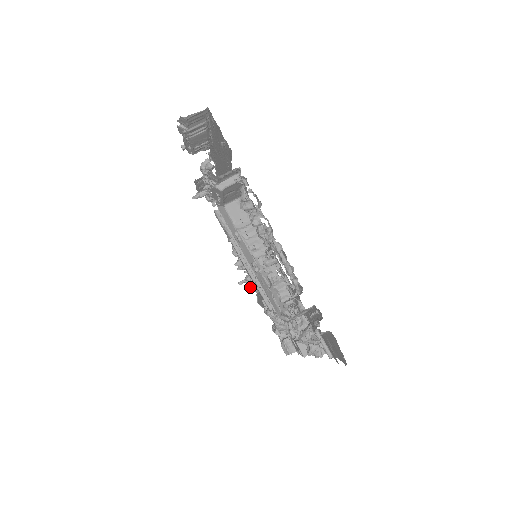
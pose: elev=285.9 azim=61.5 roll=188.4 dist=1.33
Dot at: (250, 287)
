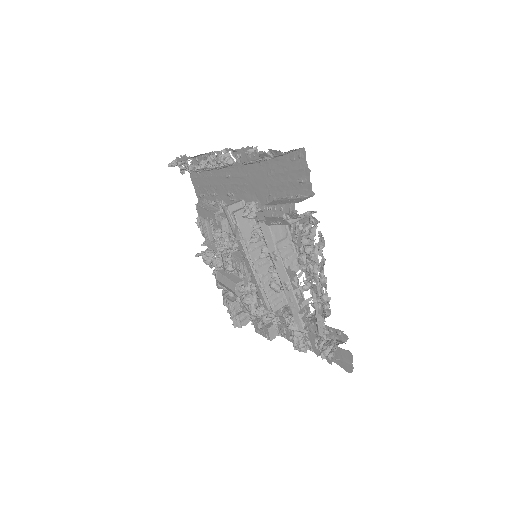
Dot at: (205, 261)
